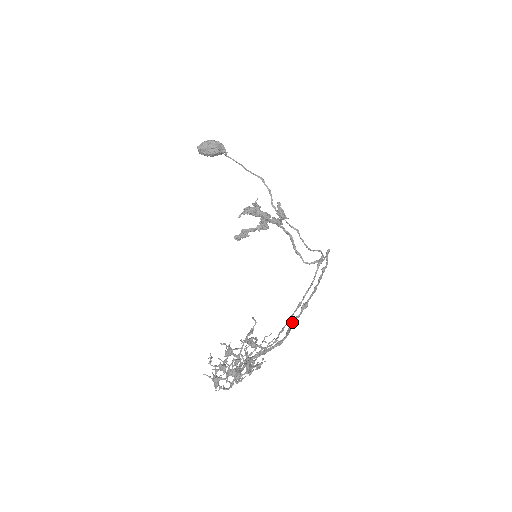
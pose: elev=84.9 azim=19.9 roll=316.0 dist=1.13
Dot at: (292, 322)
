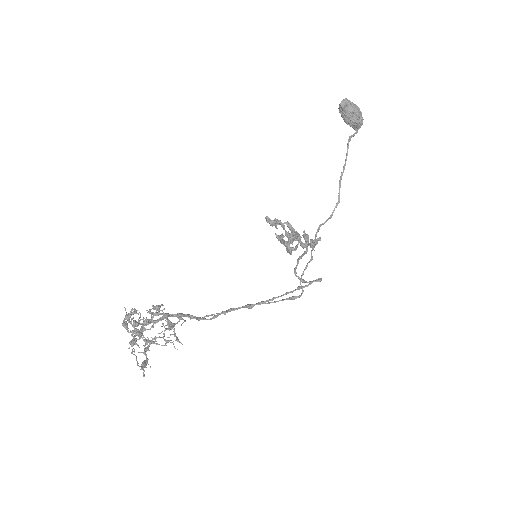
Dot at: occluded
